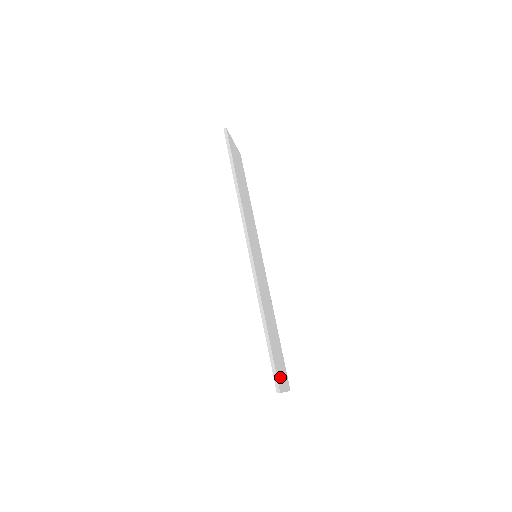
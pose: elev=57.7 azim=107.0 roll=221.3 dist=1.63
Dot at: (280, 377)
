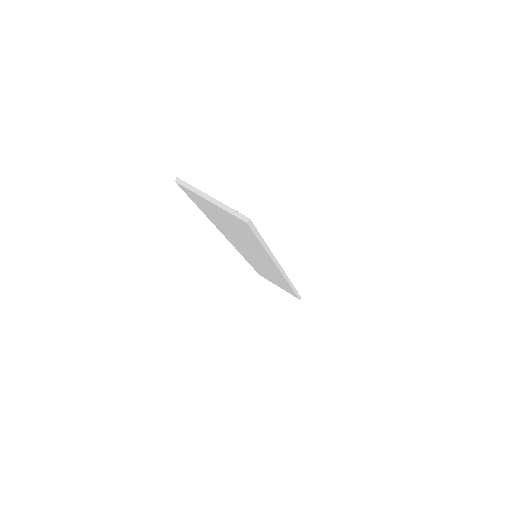
Dot at: occluded
